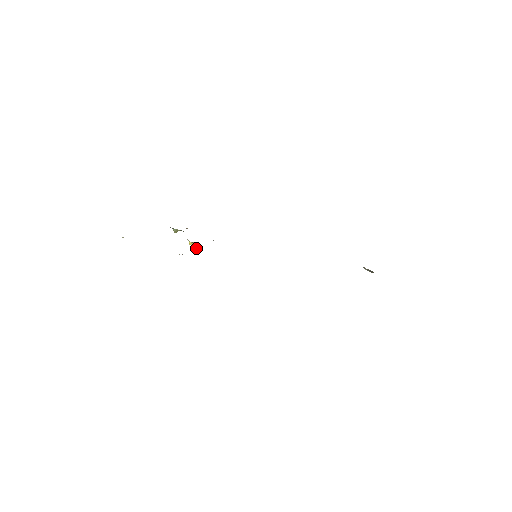
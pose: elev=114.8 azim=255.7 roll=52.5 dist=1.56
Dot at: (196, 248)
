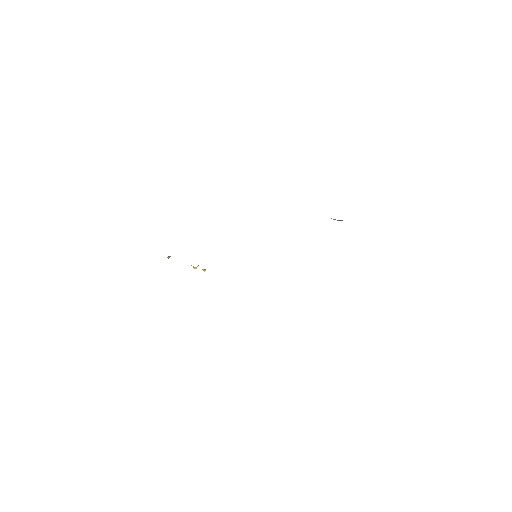
Dot at: occluded
